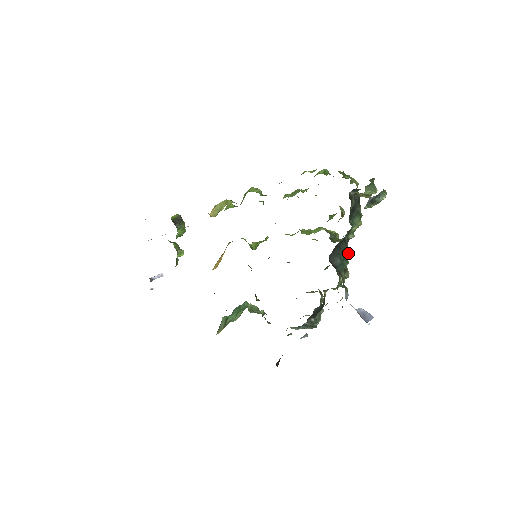
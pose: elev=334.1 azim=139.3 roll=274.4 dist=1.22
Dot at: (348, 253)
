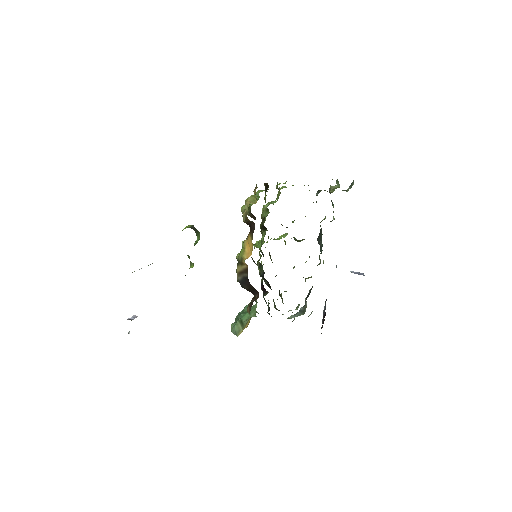
Dot at: occluded
